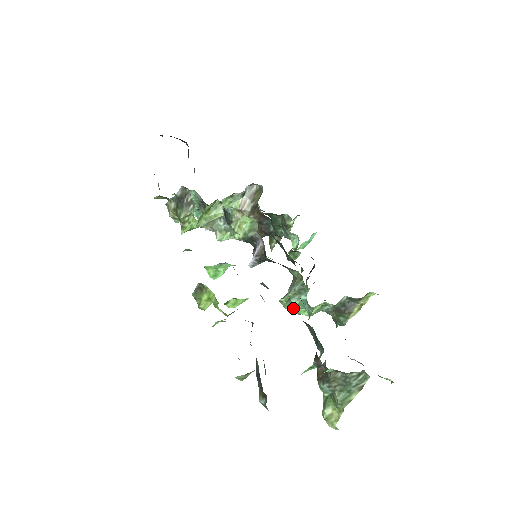
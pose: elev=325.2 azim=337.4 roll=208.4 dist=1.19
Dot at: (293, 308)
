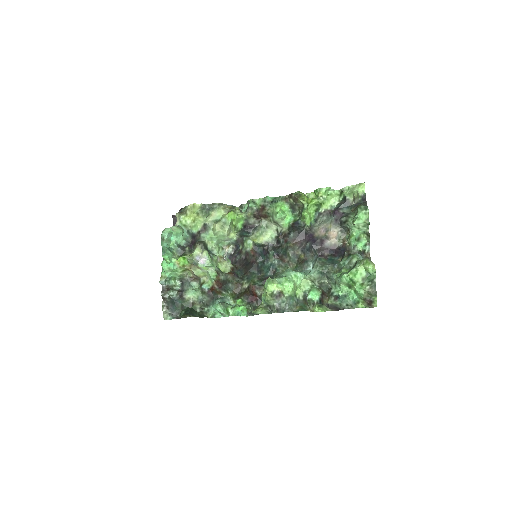
Dot at: (287, 276)
